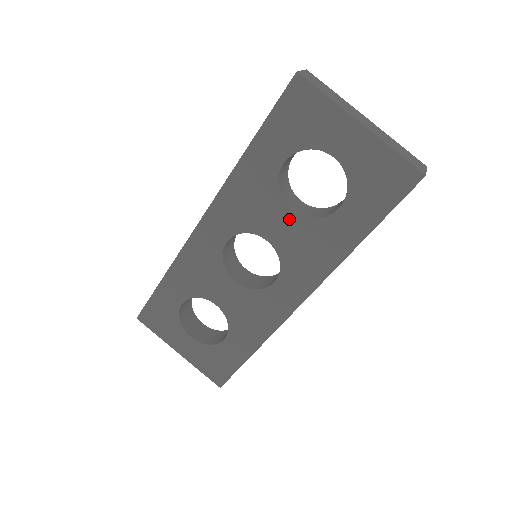
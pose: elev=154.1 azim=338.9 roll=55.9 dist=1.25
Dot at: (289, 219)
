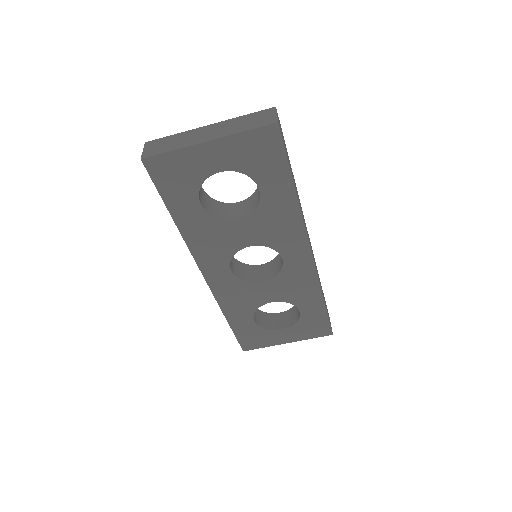
Dot at: (244, 225)
